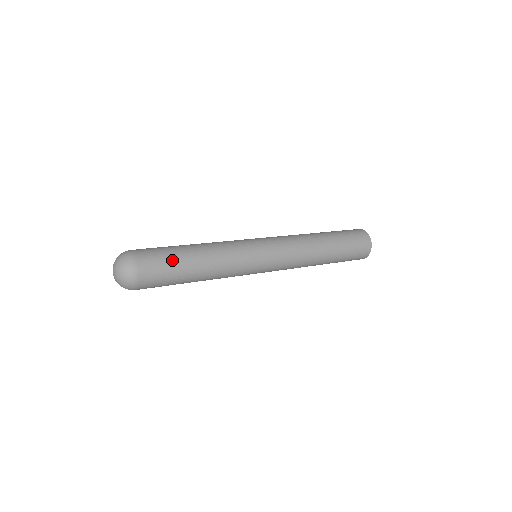
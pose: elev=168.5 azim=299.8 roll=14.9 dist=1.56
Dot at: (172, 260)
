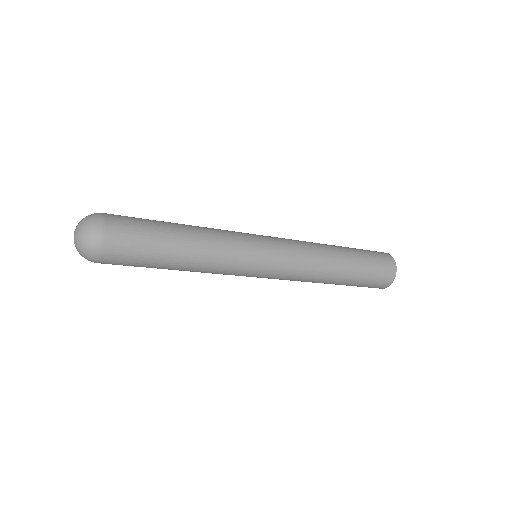
Dot at: (150, 241)
